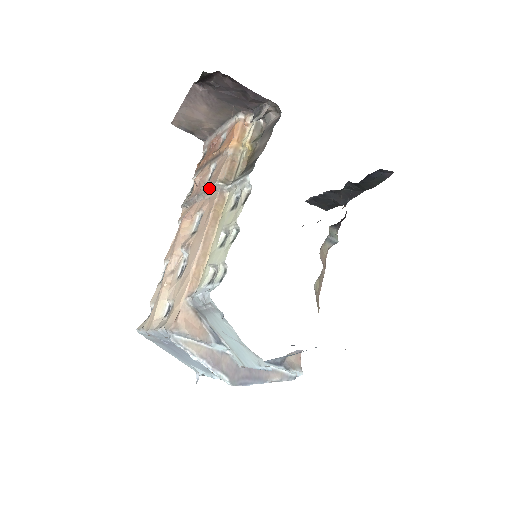
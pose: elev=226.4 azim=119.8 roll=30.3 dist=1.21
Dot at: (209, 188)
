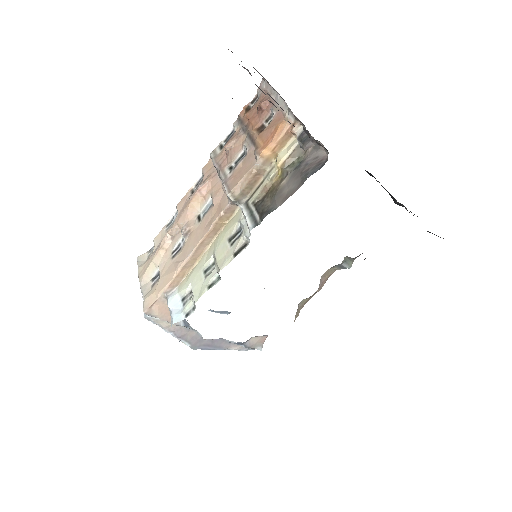
Dot at: (224, 187)
